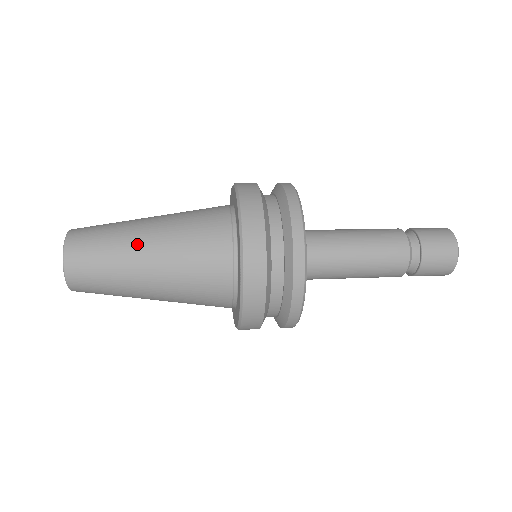
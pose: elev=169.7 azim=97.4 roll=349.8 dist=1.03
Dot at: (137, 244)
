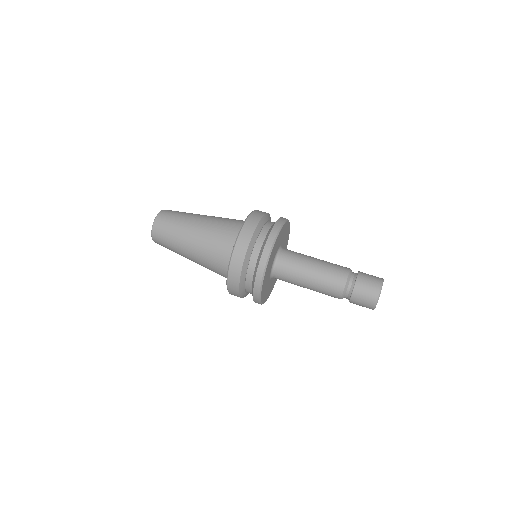
Dot at: (191, 223)
